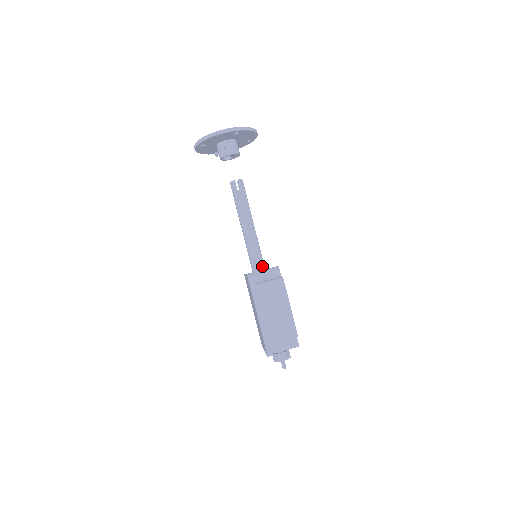
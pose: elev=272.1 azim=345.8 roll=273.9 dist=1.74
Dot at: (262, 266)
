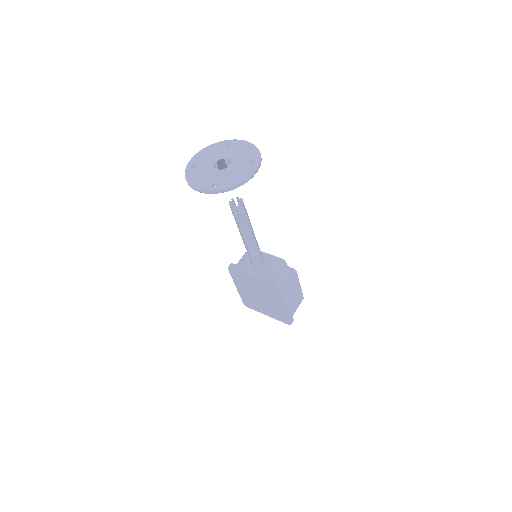
Dot at: (264, 262)
